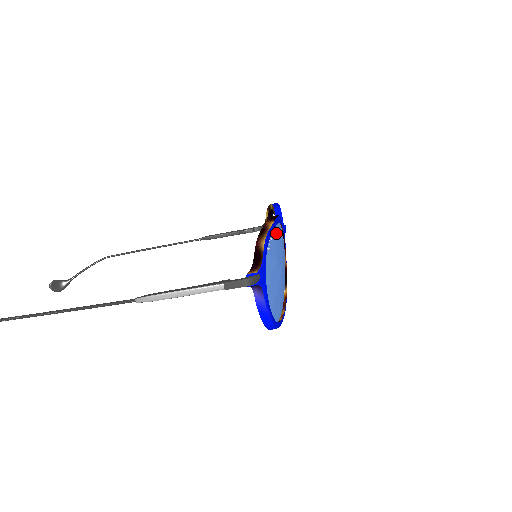
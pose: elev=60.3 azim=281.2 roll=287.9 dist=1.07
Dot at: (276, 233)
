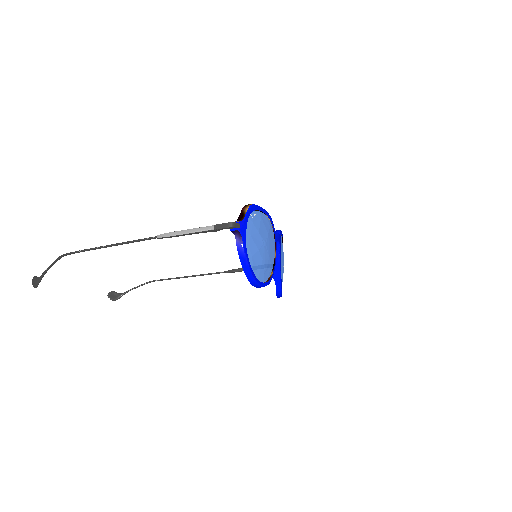
Dot at: (262, 218)
